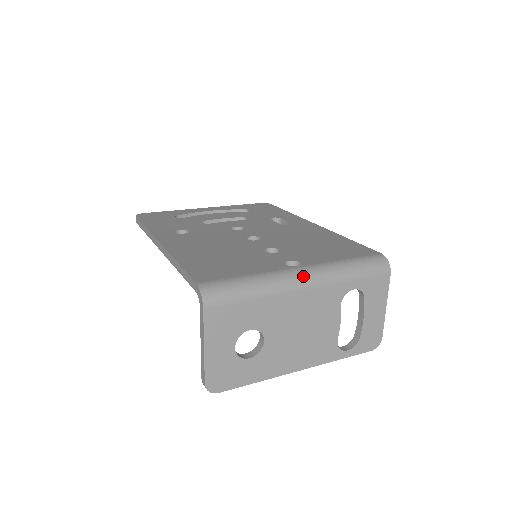
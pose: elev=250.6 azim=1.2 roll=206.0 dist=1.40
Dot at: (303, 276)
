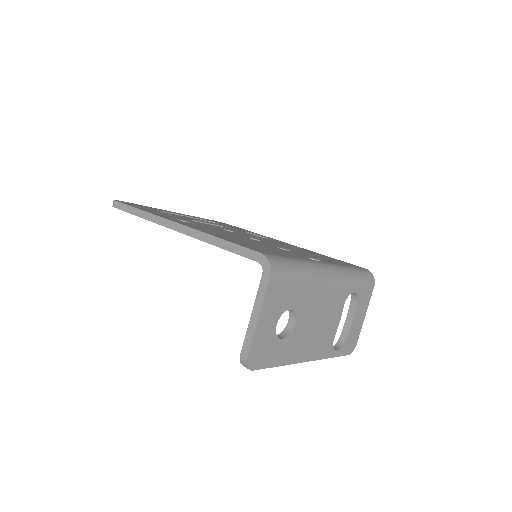
Dot at: (329, 270)
